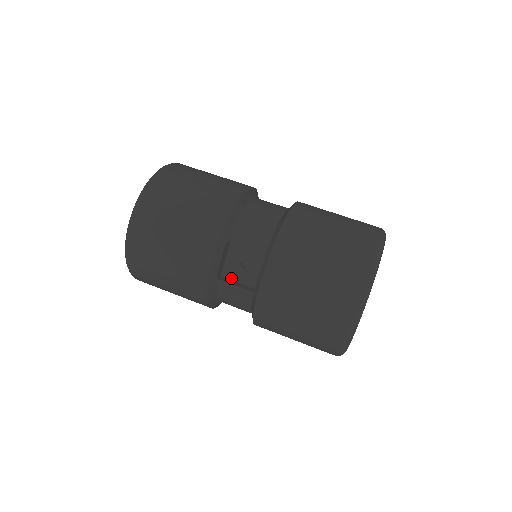
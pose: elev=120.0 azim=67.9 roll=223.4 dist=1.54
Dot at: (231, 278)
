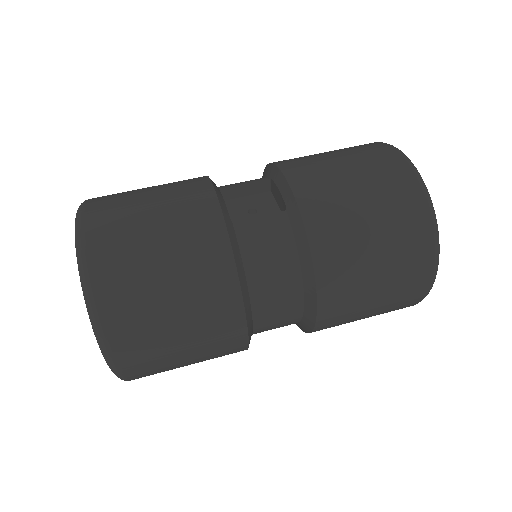
Dot at: occluded
